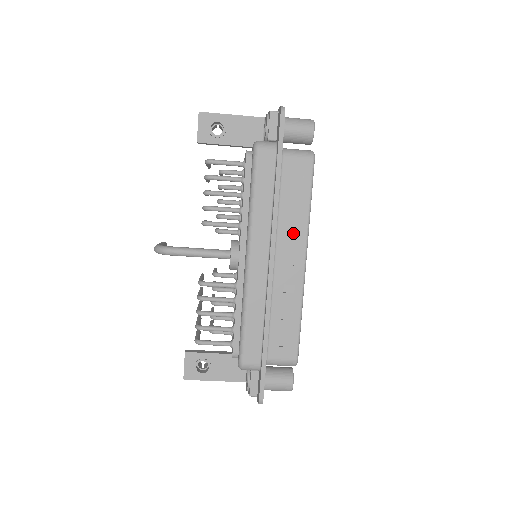
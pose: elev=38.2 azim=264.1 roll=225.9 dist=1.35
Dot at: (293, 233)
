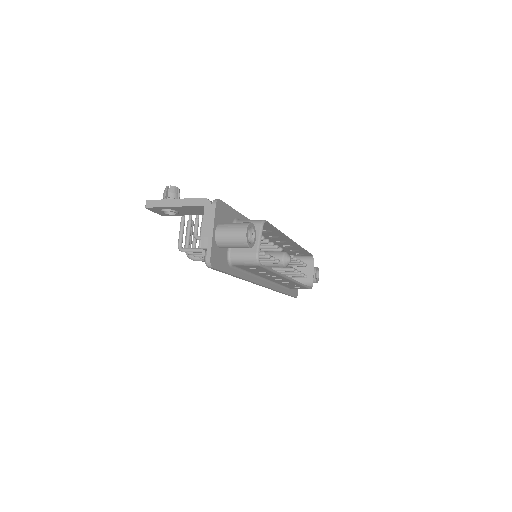
Dot at: (271, 275)
